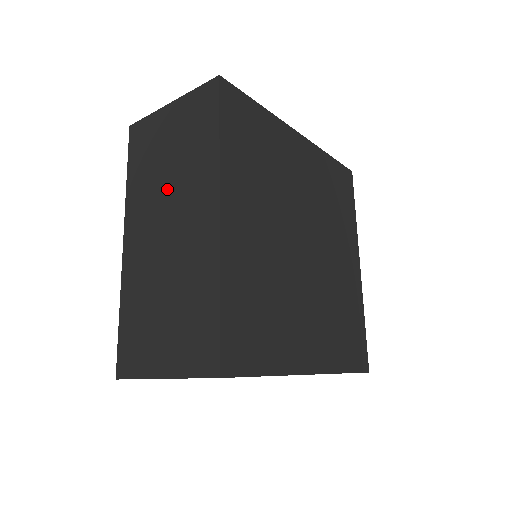
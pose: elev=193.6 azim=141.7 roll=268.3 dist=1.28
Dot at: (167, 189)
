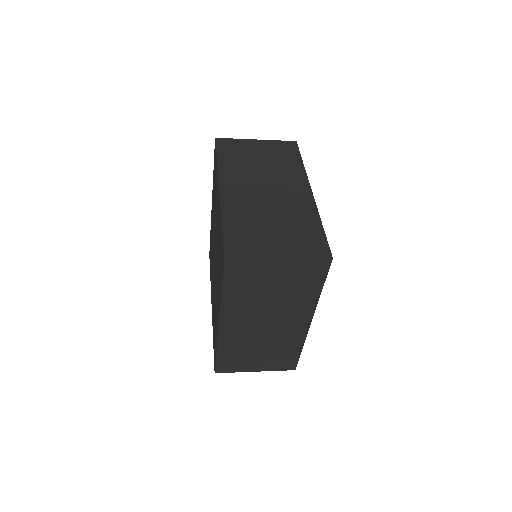
Dot at: (269, 306)
